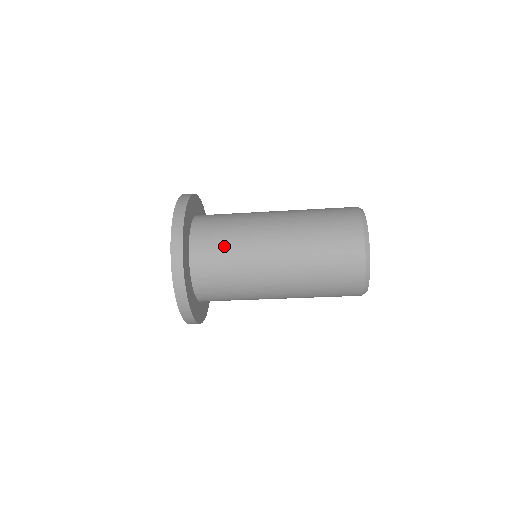
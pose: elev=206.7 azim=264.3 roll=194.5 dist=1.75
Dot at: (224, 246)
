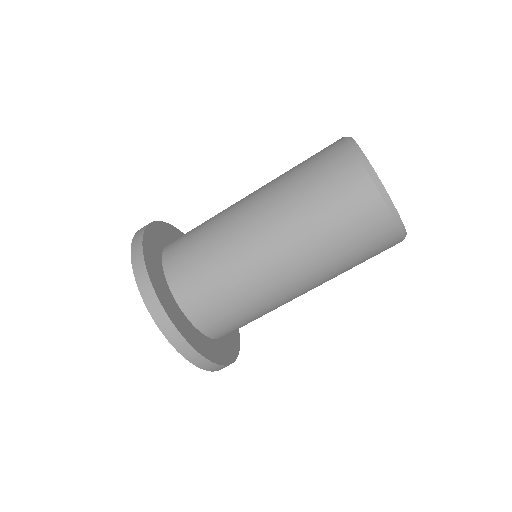
Dot at: occluded
